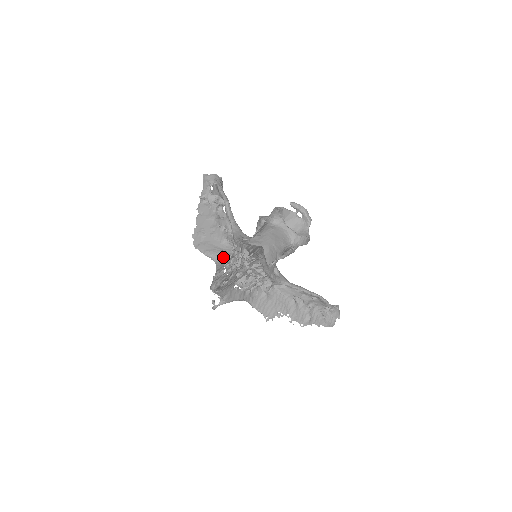
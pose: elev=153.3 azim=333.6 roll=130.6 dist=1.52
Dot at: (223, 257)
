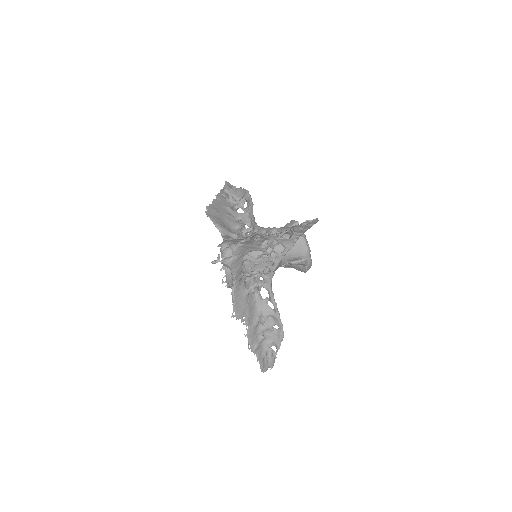
Dot at: (232, 236)
